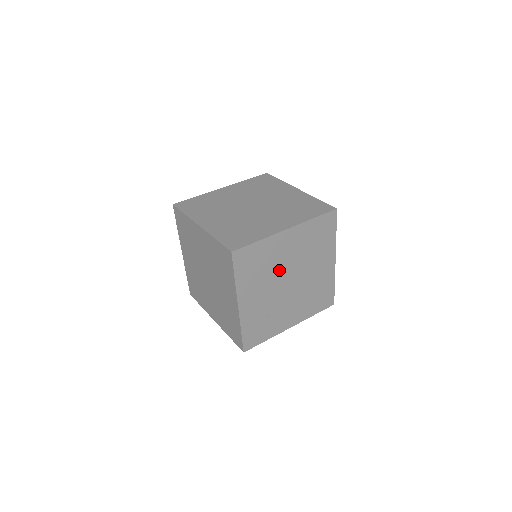
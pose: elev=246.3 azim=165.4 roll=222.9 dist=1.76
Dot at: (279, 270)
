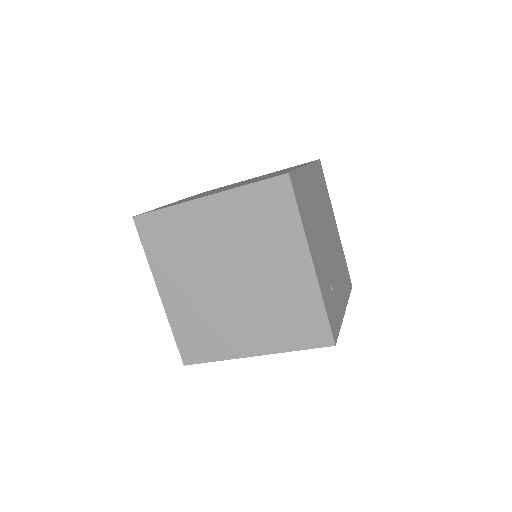
Dot at: (317, 220)
